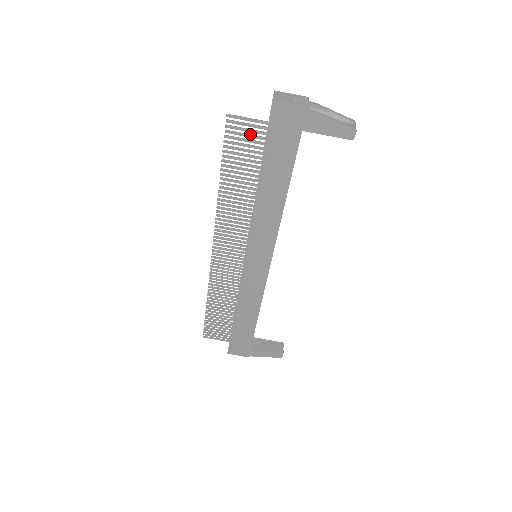
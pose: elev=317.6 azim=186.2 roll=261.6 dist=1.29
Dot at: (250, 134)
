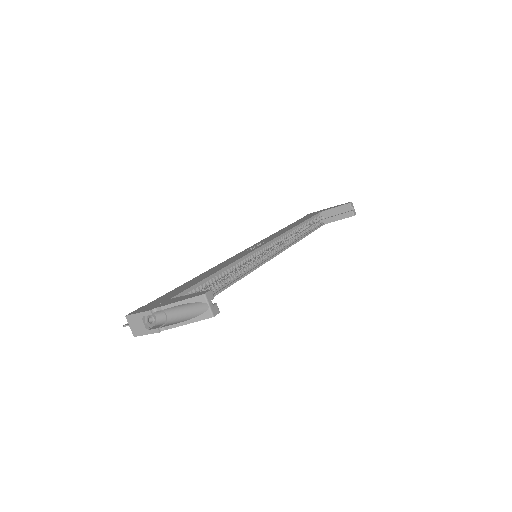
Dot at: occluded
